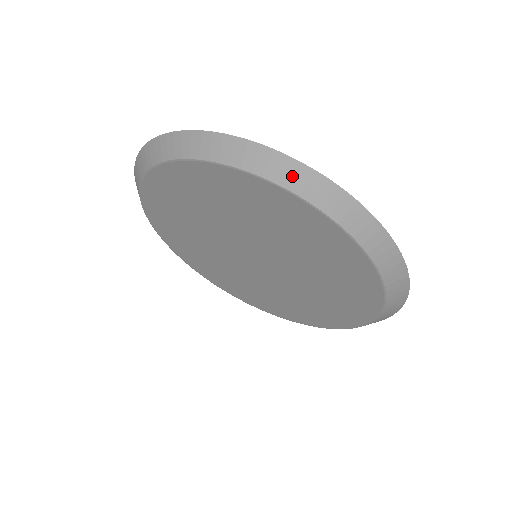
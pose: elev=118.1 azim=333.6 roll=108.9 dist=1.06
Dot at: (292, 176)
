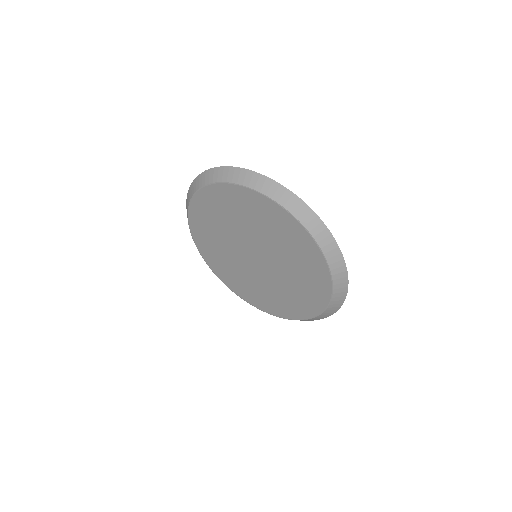
Dot at: (282, 196)
